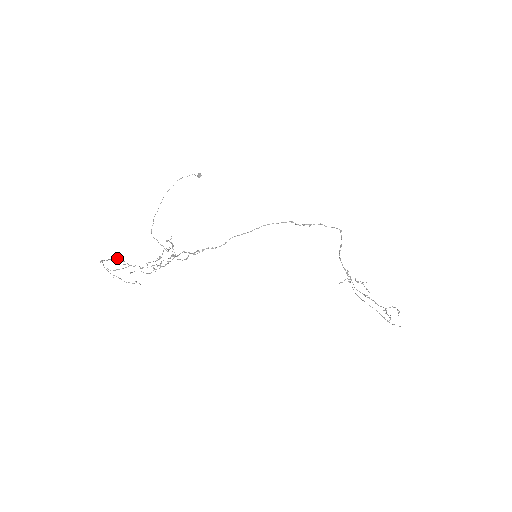
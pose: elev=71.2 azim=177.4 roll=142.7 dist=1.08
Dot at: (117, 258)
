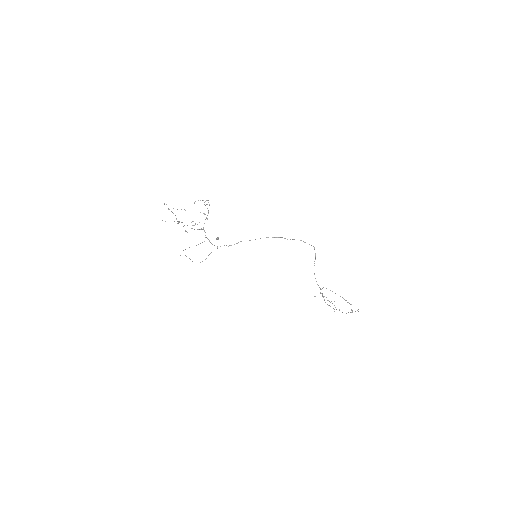
Dot at: occluded
